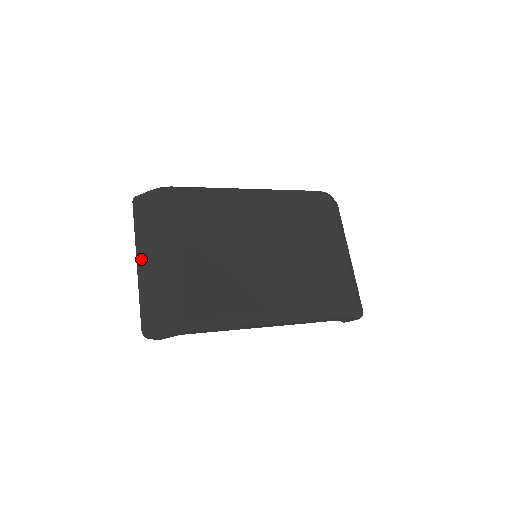
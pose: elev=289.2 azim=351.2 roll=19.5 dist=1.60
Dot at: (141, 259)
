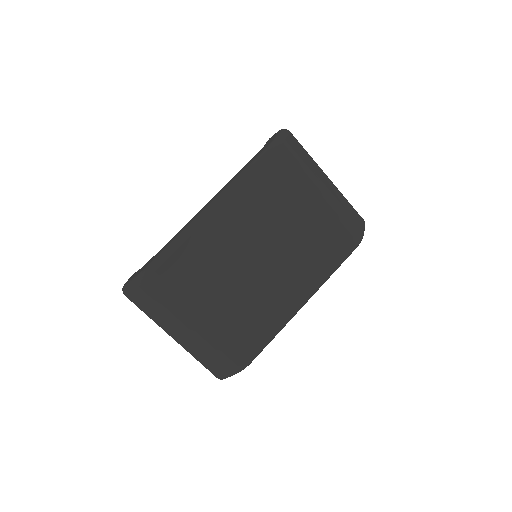
Dot at: (175, 336)
